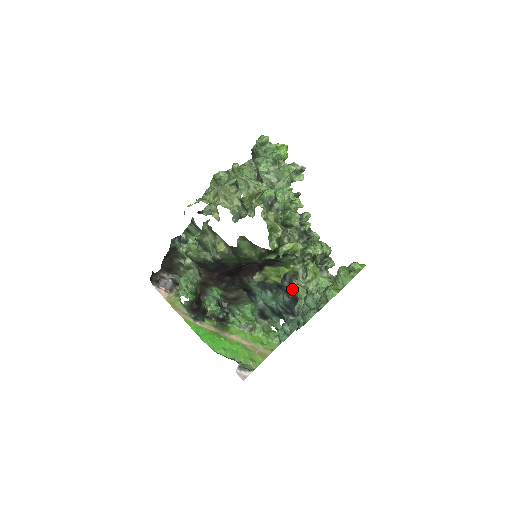
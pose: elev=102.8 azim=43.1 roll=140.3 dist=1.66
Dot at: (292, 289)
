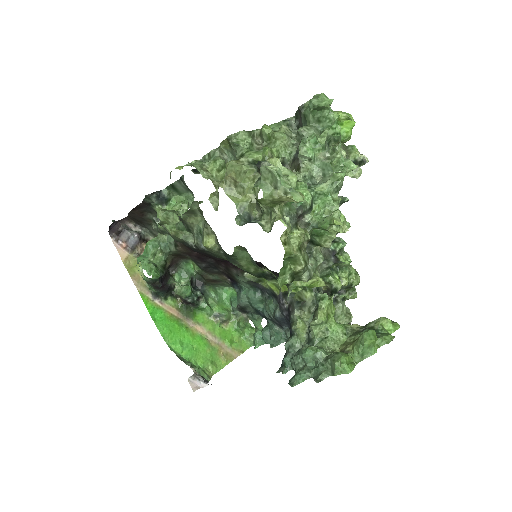
Dot at: (290, 317)
